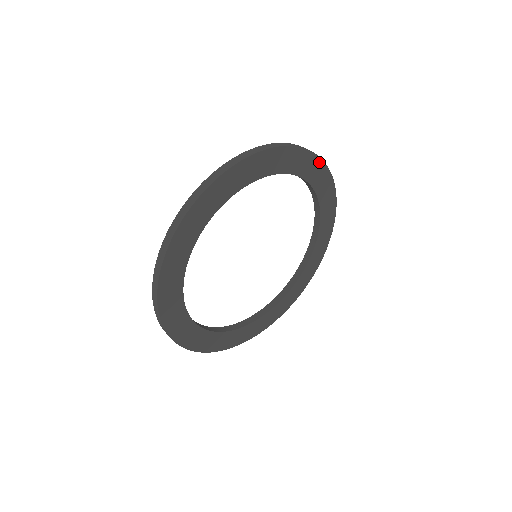
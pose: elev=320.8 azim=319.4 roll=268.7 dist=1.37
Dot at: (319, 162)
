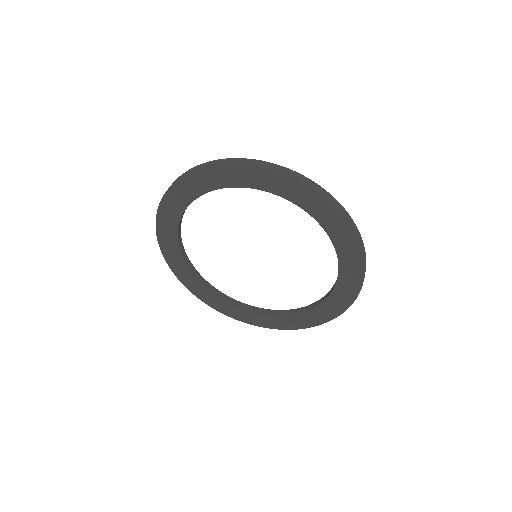
Dot at: (357, 245)
